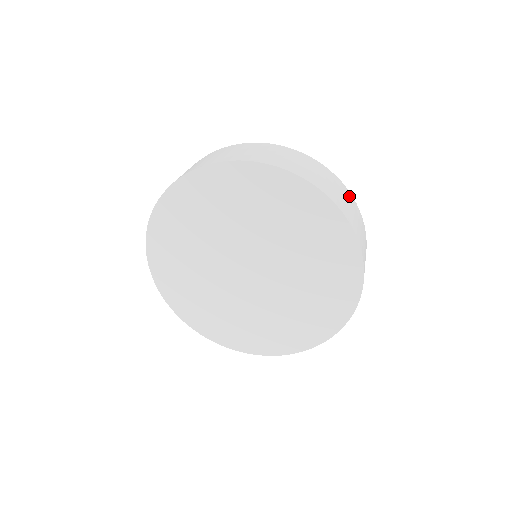
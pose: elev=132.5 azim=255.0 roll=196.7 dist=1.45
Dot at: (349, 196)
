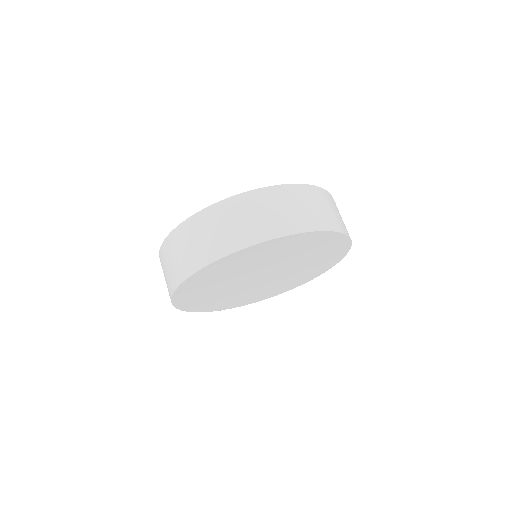
Dot at: (332, 199)
